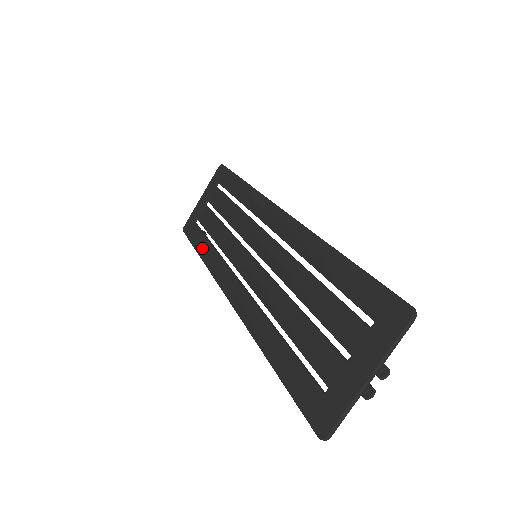
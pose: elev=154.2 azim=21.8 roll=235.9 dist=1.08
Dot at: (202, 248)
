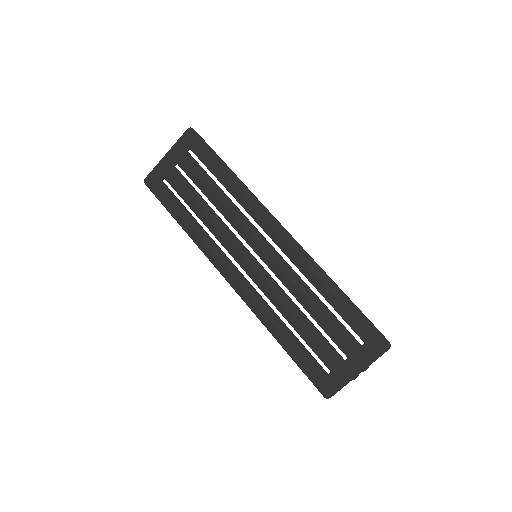
Dot at: (184, 220)
